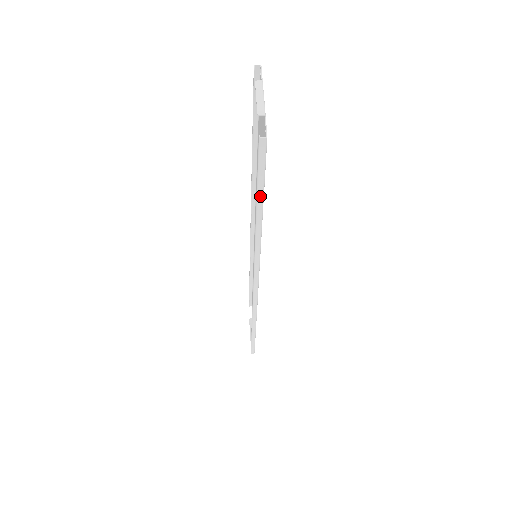
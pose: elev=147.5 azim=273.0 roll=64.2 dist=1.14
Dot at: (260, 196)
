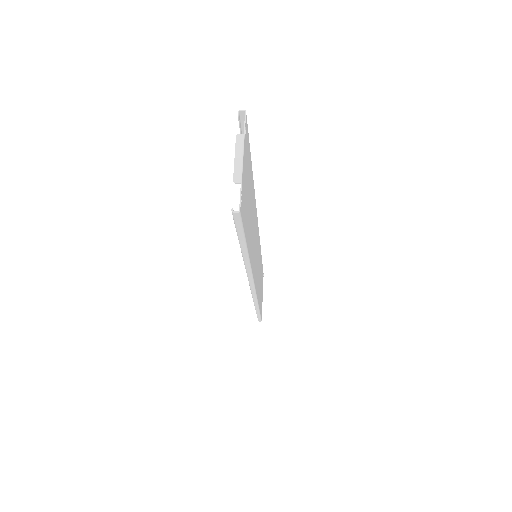
Dot at: (242, 243)
